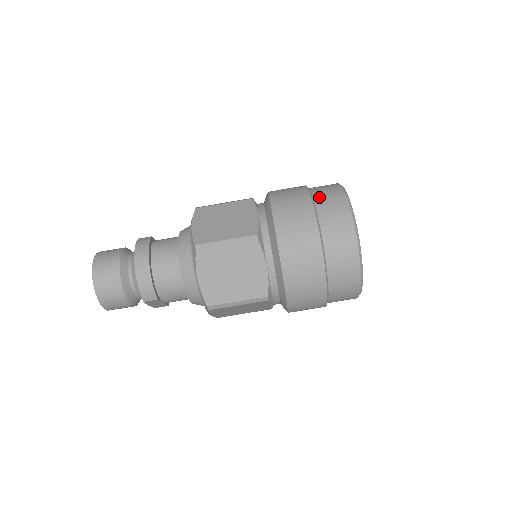
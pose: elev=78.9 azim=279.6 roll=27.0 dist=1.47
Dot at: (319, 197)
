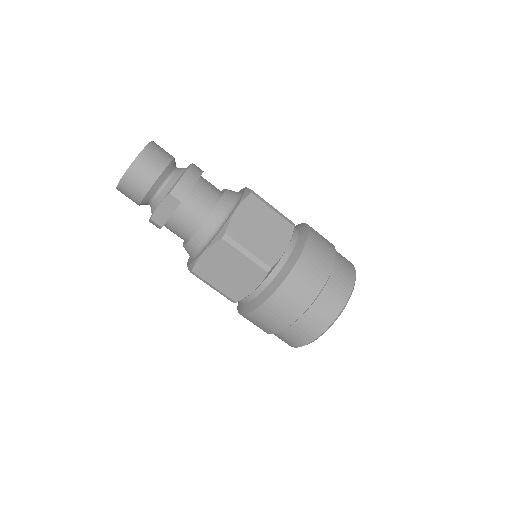
Dot at: occluded
